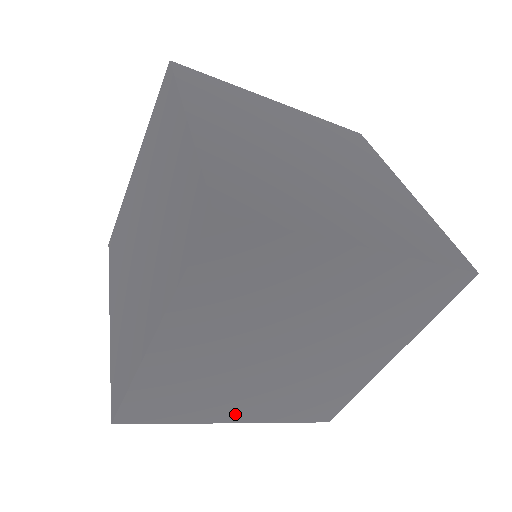
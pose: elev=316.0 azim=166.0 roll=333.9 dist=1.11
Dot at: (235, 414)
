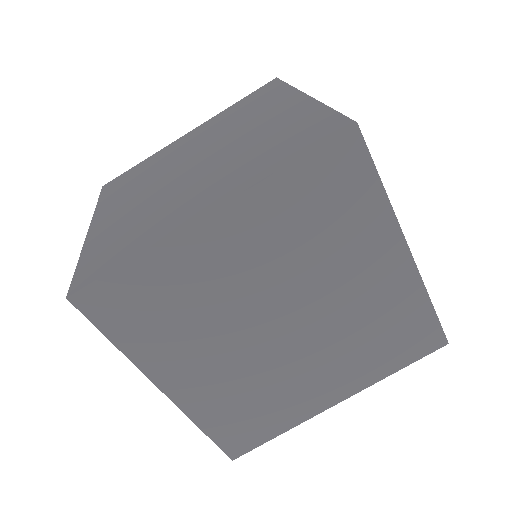
Dot at: (325, 397)
